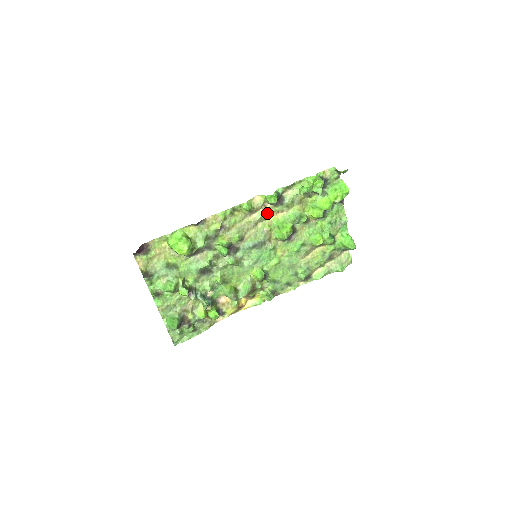
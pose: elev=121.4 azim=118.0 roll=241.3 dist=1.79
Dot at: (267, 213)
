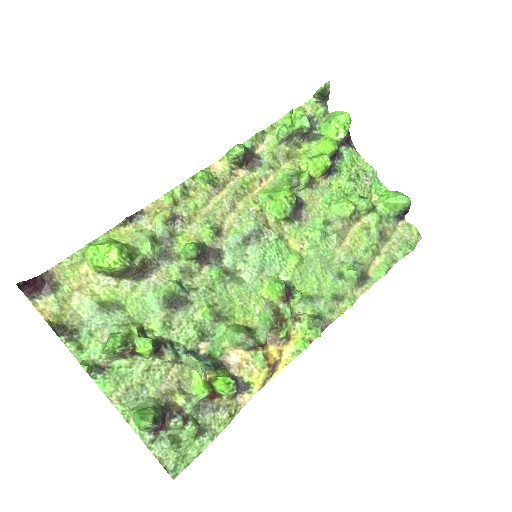
Dot at: (243, 184)
